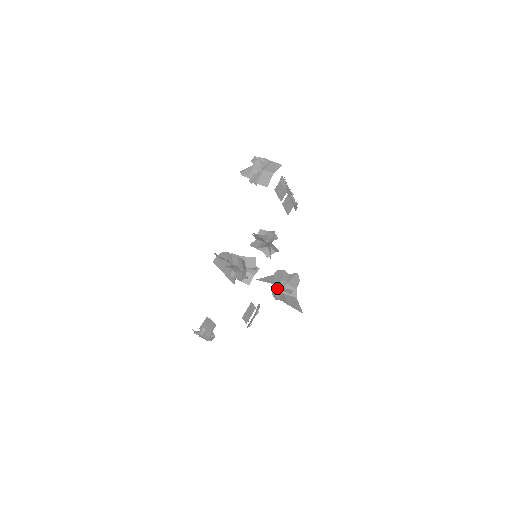
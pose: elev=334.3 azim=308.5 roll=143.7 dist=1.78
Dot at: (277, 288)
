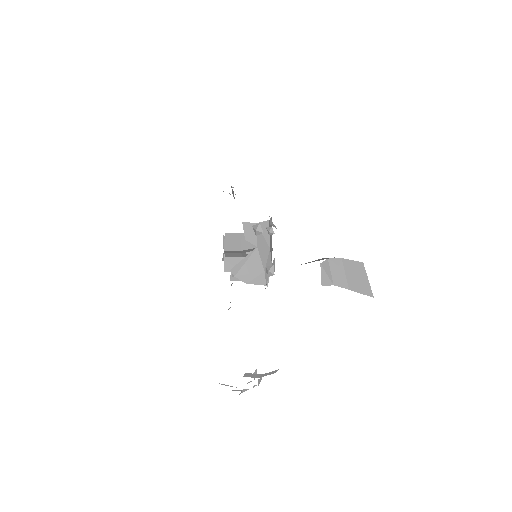
Dot at: (326, 258)
